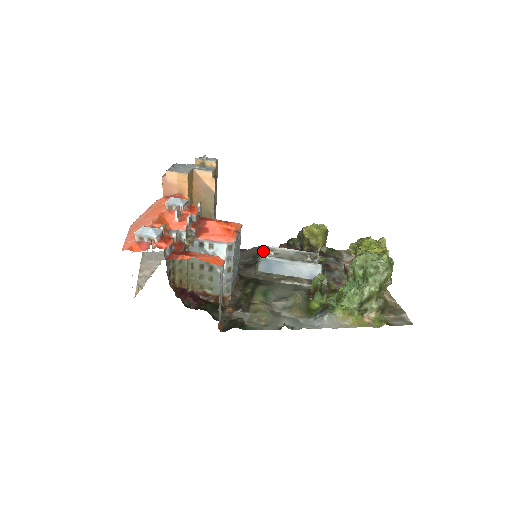
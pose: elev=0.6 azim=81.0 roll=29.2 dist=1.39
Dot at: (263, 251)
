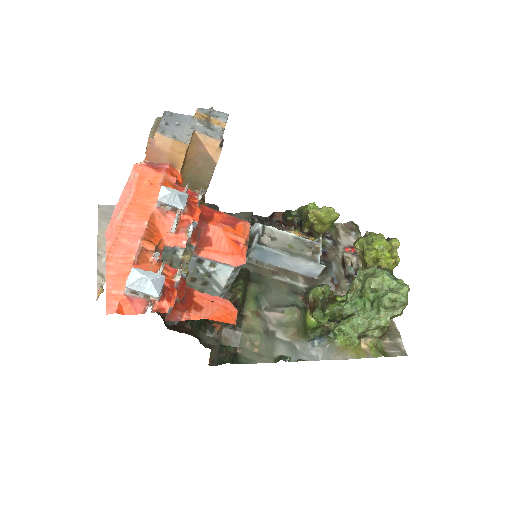
Dot at: (259, 235)
